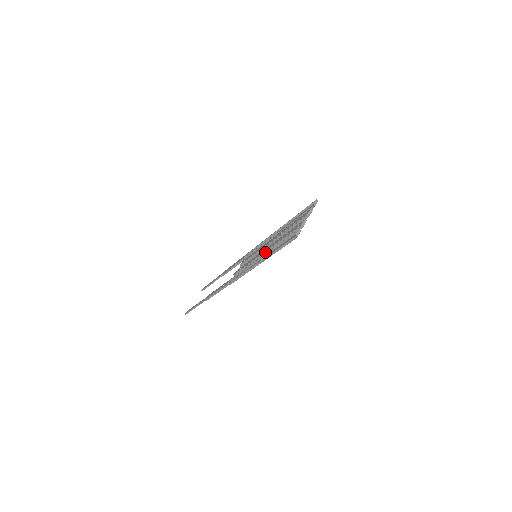
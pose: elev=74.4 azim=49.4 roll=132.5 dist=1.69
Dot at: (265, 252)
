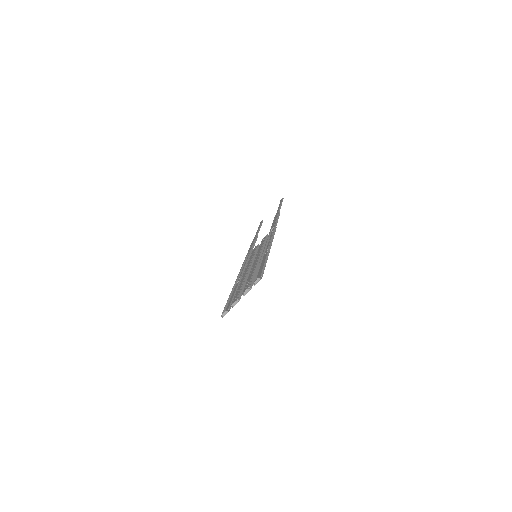
Dot at: (242, 276)
